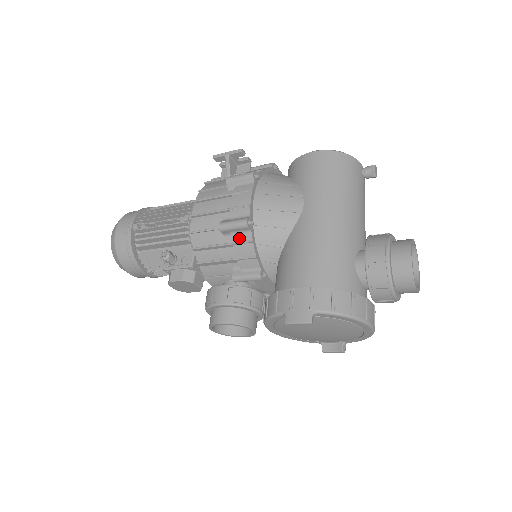
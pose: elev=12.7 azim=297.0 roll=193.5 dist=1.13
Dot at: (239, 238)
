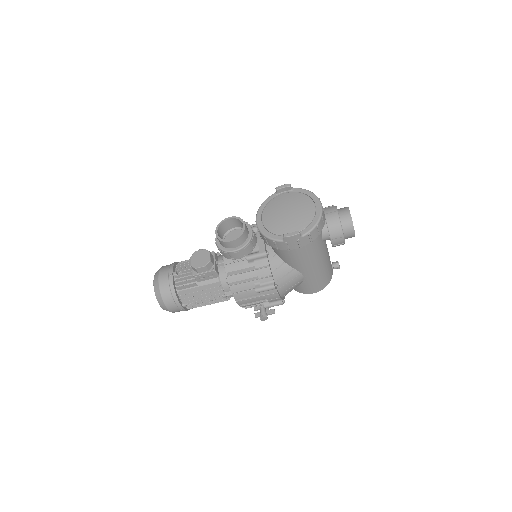
Dot at: occluded
